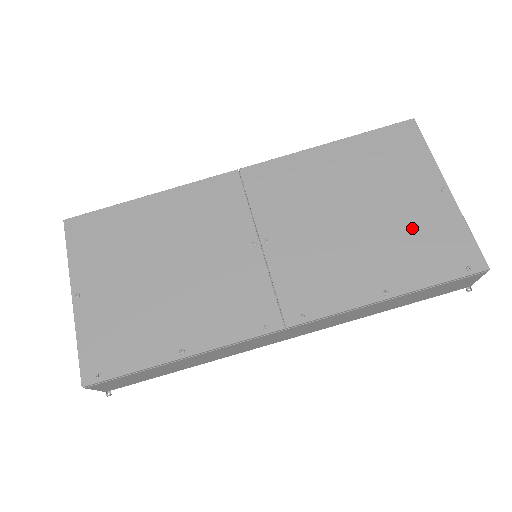
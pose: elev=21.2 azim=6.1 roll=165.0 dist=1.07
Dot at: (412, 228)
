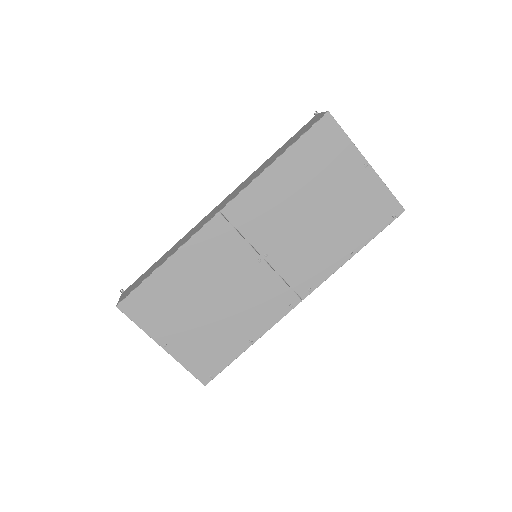
Dot at: (354, 204)
